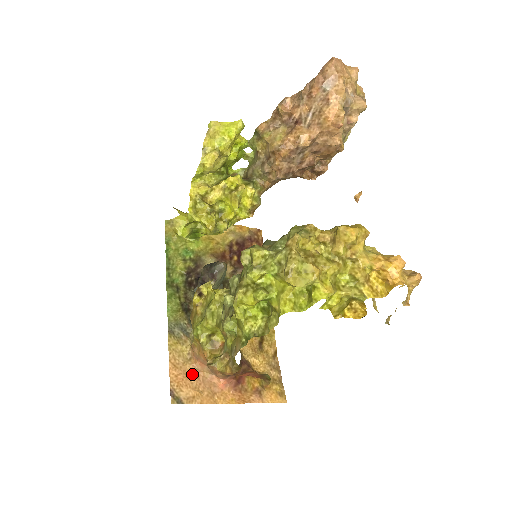
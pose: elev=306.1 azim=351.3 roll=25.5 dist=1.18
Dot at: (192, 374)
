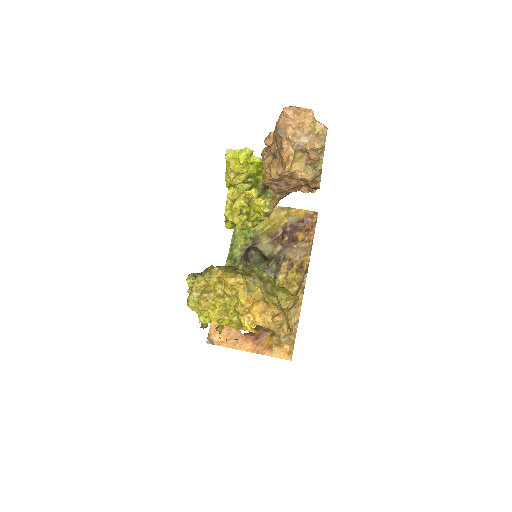
Dot at: (226, 326)
